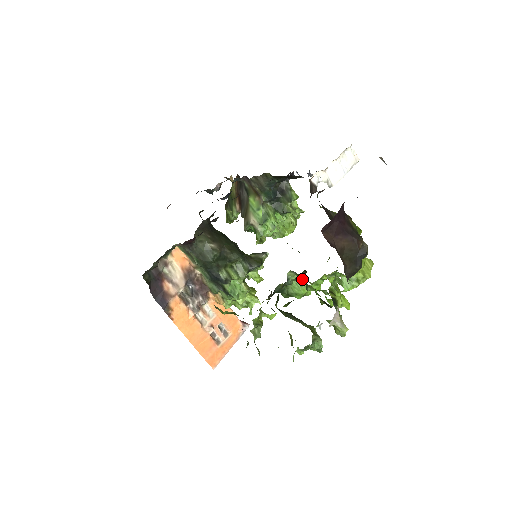
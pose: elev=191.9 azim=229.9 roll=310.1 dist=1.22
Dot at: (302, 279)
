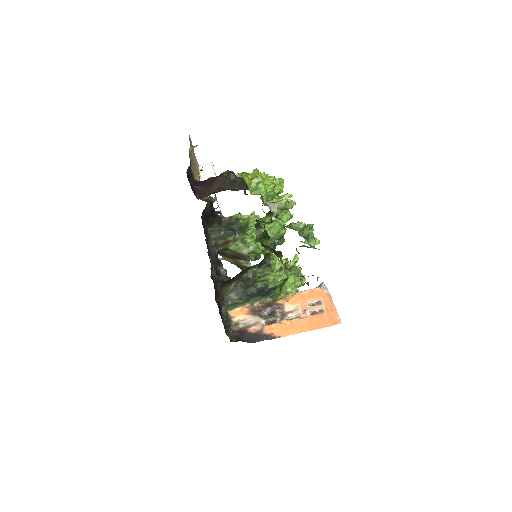
Dot at: (268, 225)
